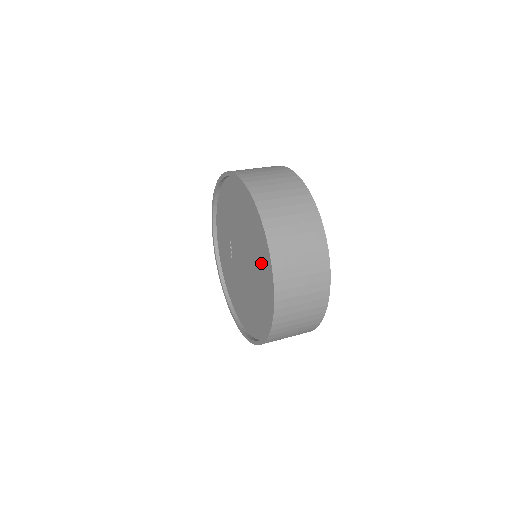
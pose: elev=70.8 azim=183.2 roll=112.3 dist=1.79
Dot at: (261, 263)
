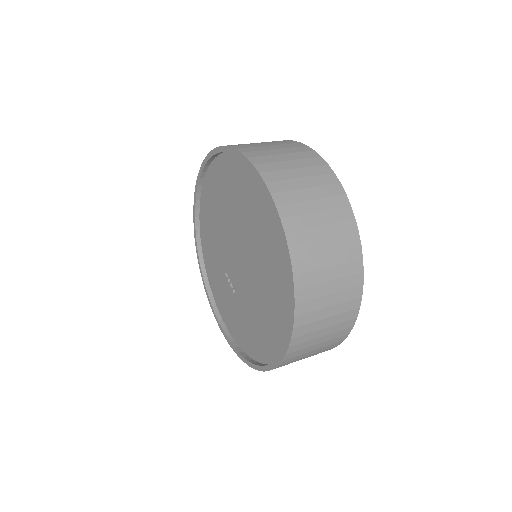
Dot at: (248, 204)
